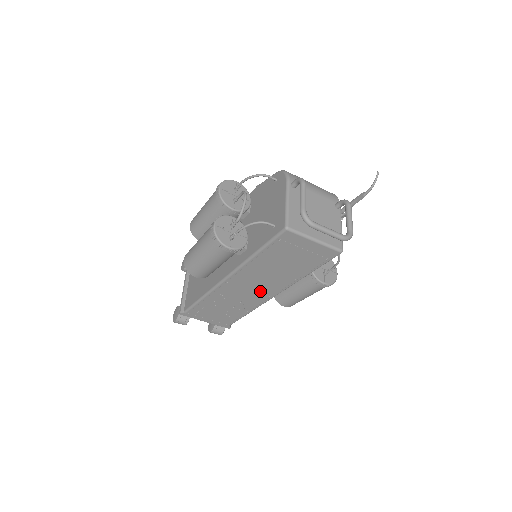
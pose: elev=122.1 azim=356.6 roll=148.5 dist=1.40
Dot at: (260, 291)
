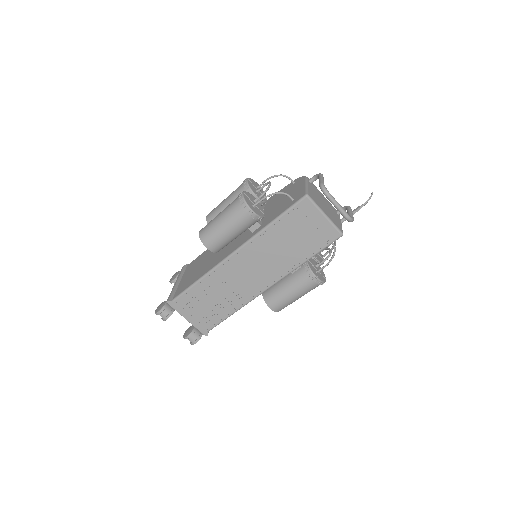
Dot at: (257, 278)
